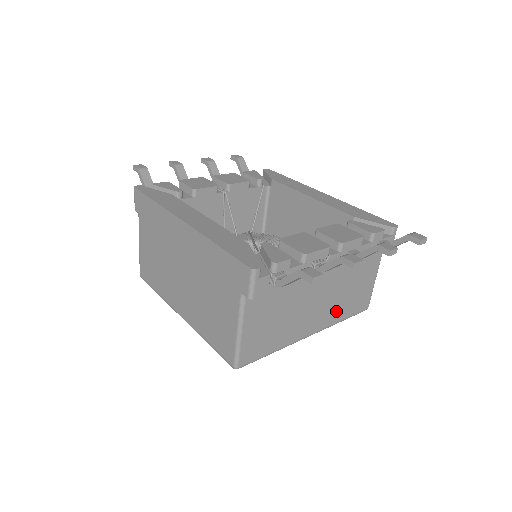
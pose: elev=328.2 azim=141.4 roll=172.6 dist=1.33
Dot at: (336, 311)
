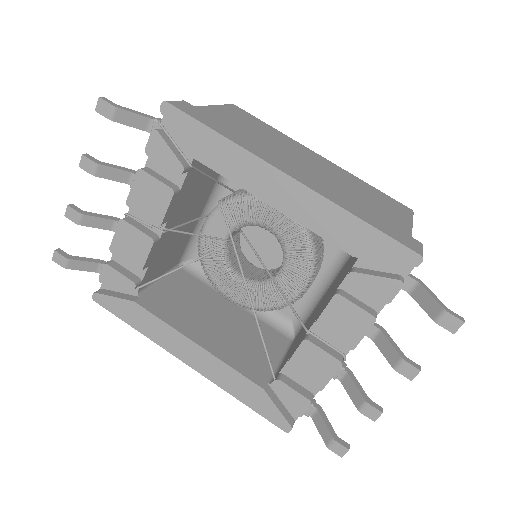
Dot at: occluded
